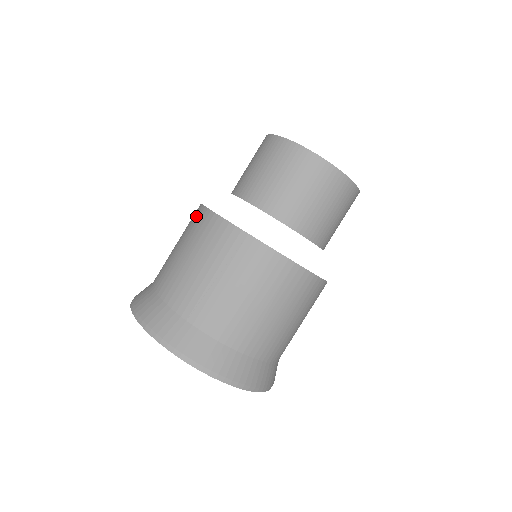
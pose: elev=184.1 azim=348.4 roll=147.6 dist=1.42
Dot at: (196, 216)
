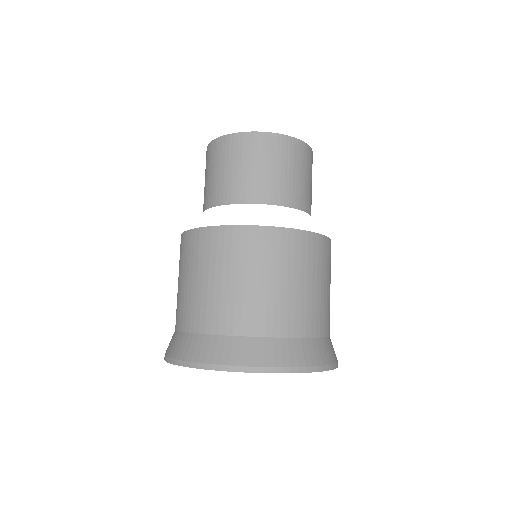
Dot at: (248, 240)
